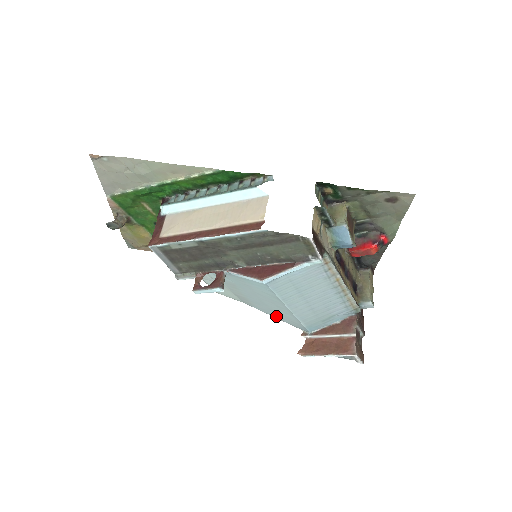
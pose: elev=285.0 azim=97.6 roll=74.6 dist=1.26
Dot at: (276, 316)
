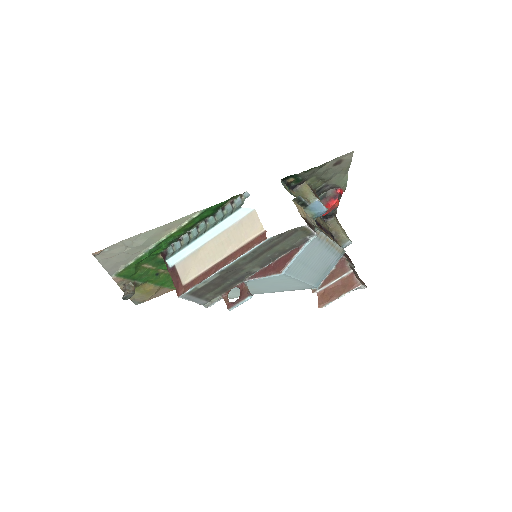
Dot at: (286, 290)
